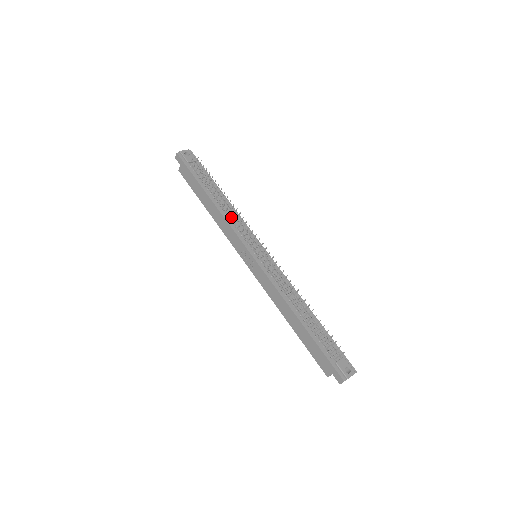
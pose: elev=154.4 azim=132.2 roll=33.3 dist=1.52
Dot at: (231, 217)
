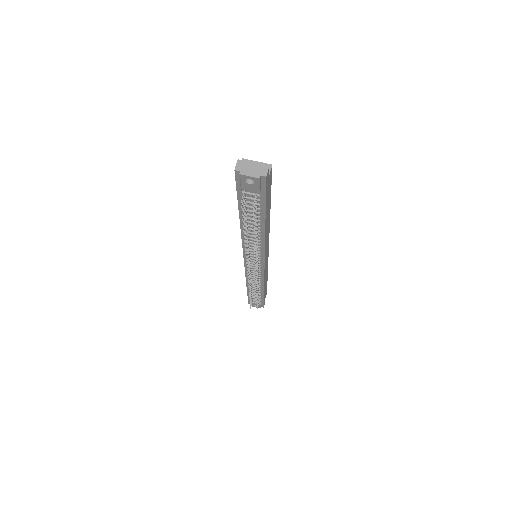
Dot at: (250, 242)
